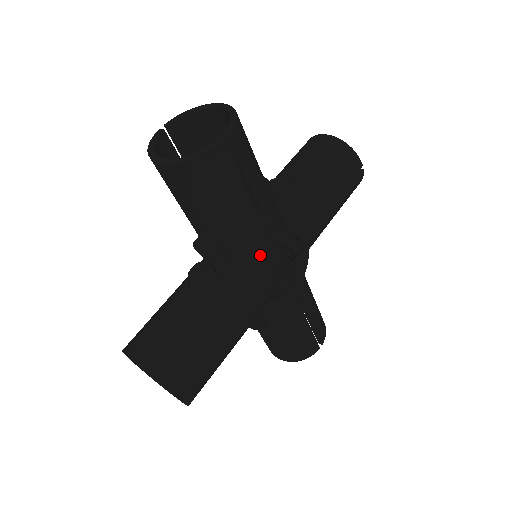
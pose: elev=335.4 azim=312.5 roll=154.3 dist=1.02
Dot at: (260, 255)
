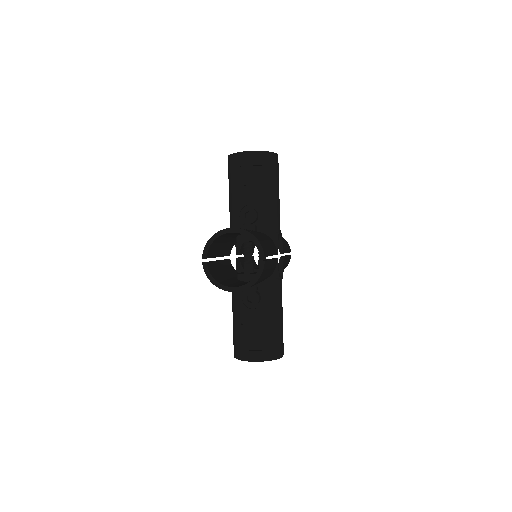
Dot at: (276, 232)
